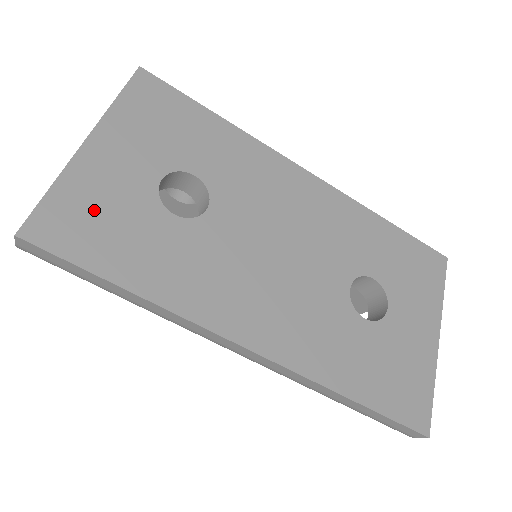
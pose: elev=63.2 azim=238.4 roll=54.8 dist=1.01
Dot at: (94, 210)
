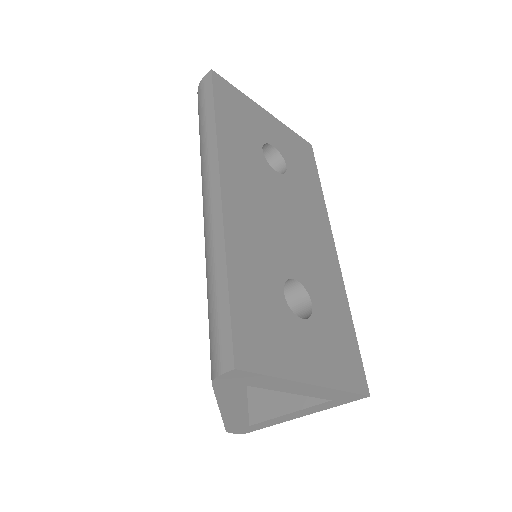
Dot at: (241, 108)
